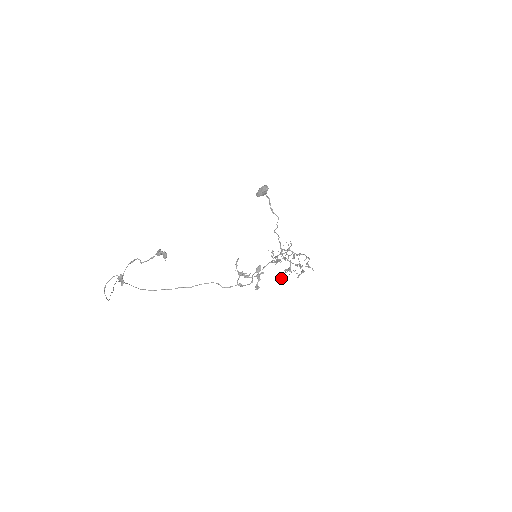
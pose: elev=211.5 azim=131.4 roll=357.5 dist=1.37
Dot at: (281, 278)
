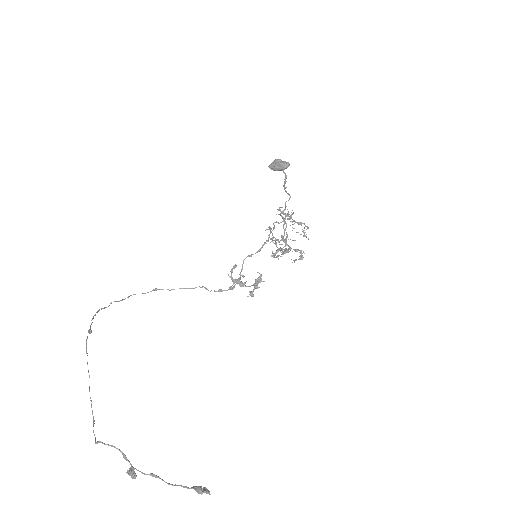
Dot at: (273, 255)
